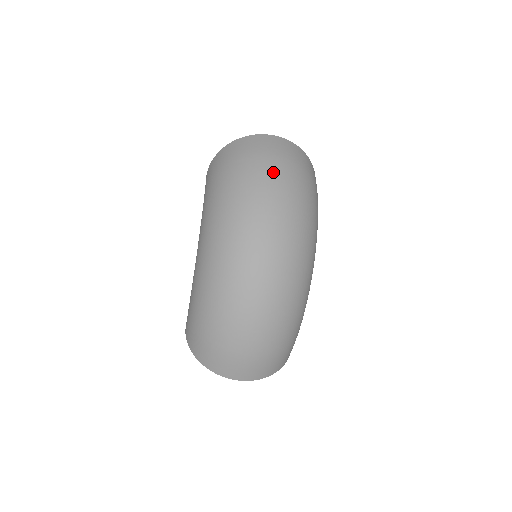
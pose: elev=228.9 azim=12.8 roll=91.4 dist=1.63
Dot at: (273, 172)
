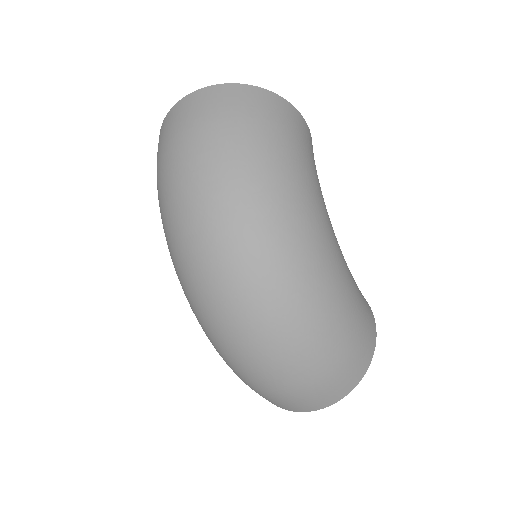
Dot at: (187, 159)
